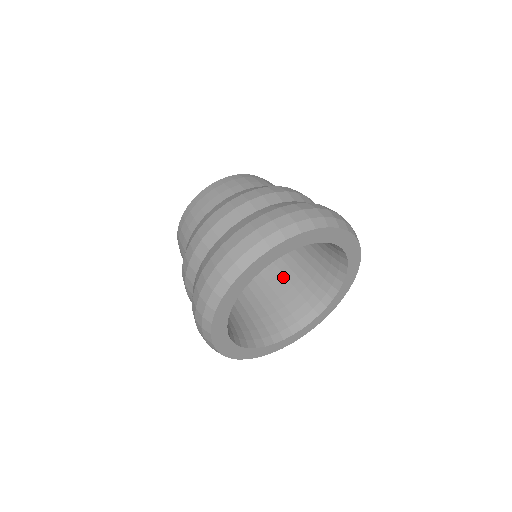
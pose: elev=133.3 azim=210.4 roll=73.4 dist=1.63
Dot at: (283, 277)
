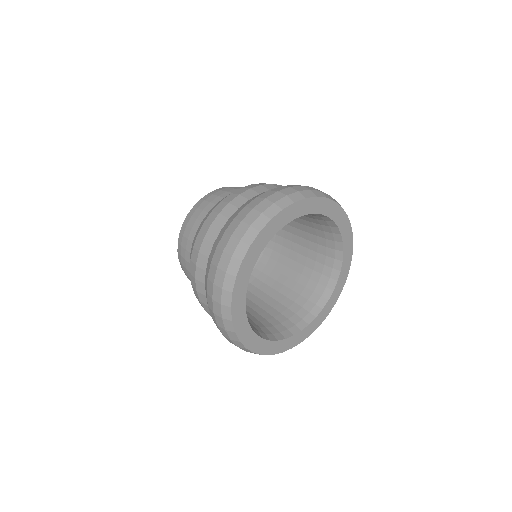
Dot at: (280, 285)
